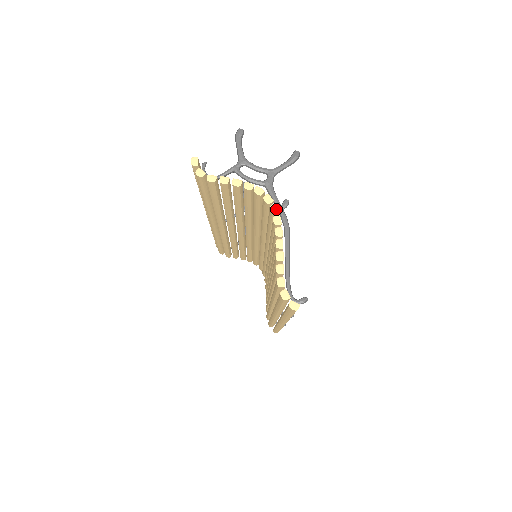
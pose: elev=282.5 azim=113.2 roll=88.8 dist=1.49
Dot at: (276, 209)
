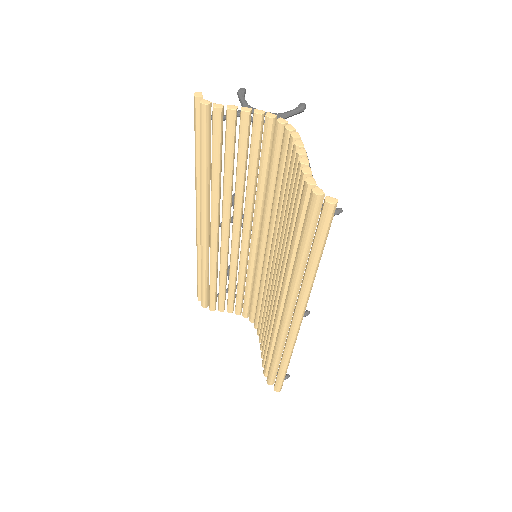
Dot at: (292, 127)
